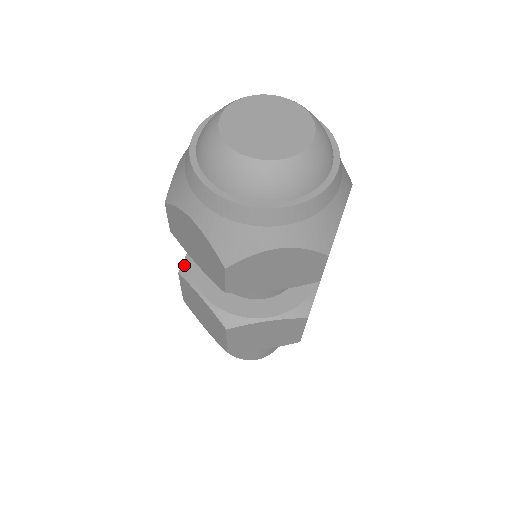
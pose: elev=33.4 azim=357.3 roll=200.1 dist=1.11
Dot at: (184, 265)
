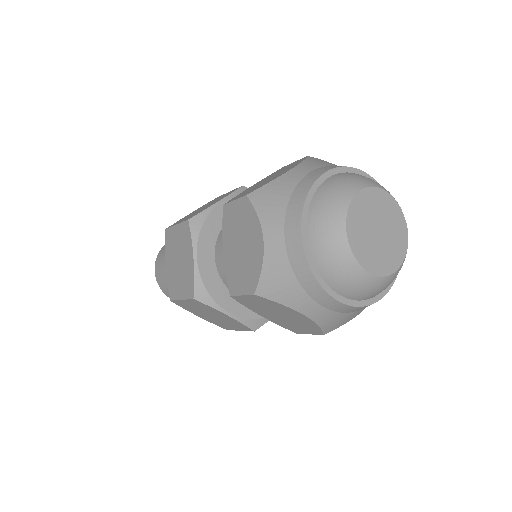
Dot at: (198, 217)
